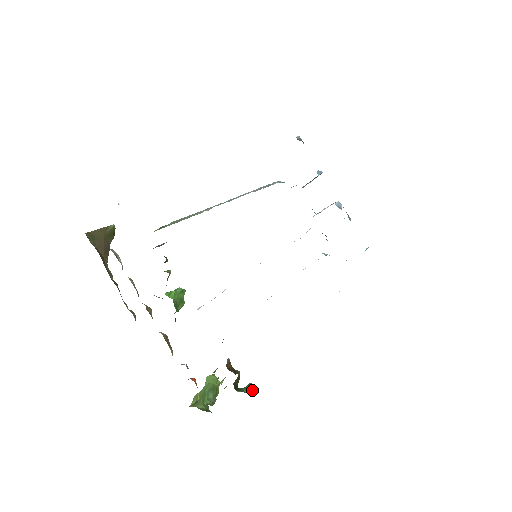
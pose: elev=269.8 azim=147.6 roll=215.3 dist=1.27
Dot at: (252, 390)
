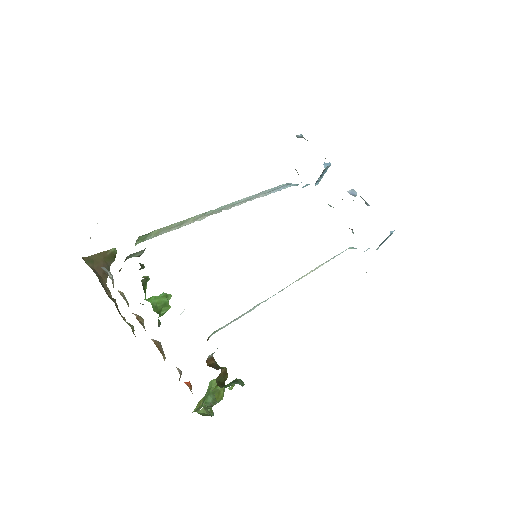
Dot at: (233, 384)
